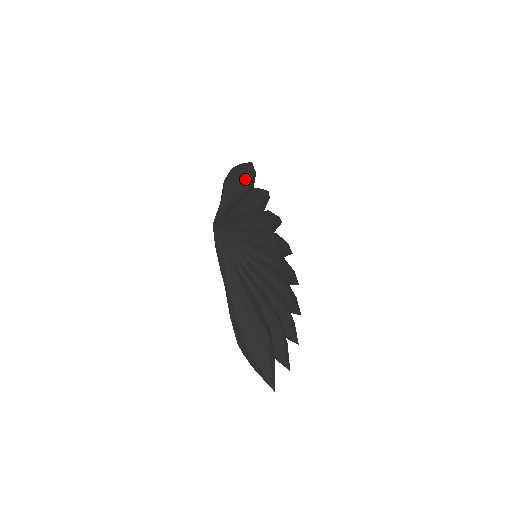
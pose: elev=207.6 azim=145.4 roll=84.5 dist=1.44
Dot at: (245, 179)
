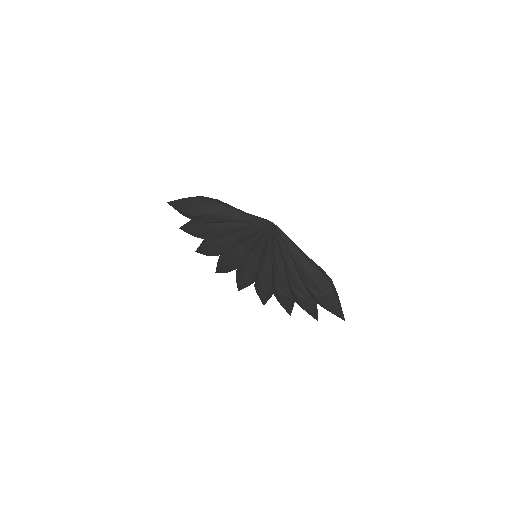
Dot at: occluded
